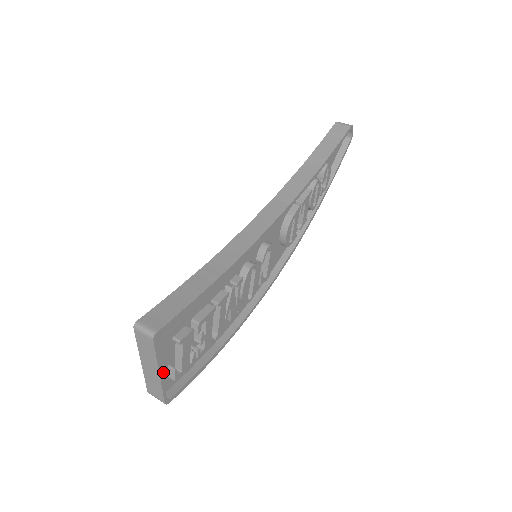
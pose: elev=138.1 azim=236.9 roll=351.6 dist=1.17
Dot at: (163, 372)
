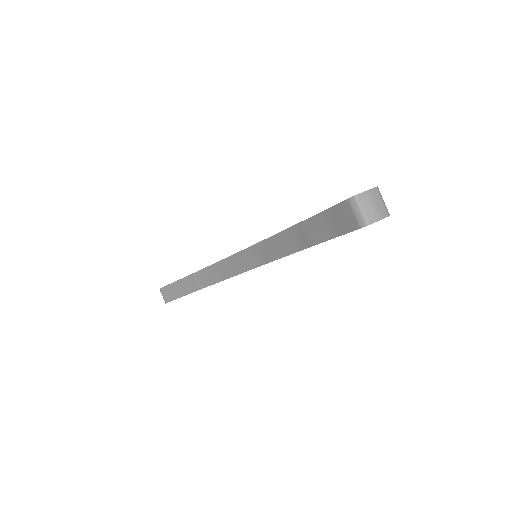
Dot at: occluded
